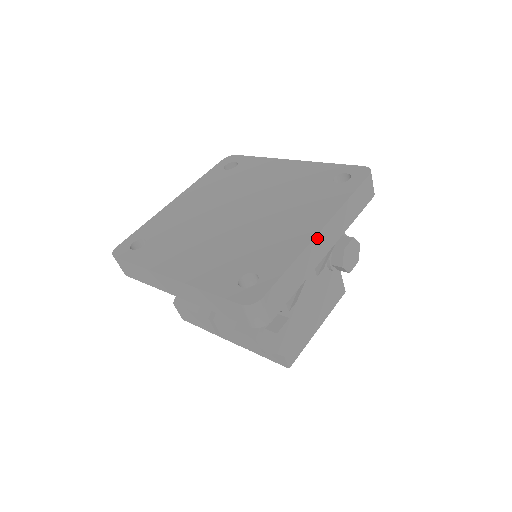
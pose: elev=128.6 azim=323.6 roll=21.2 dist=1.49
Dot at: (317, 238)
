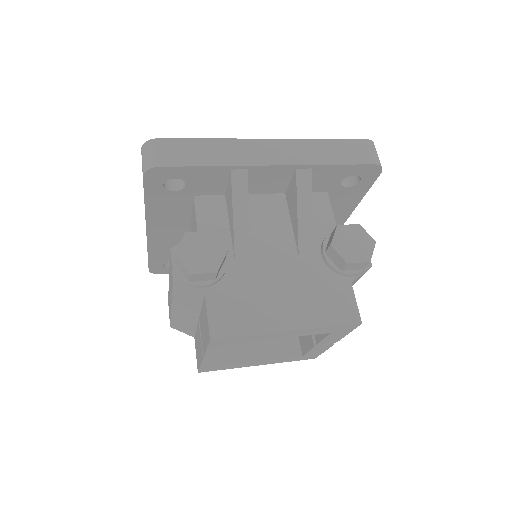
Dot at: (257, 142)
